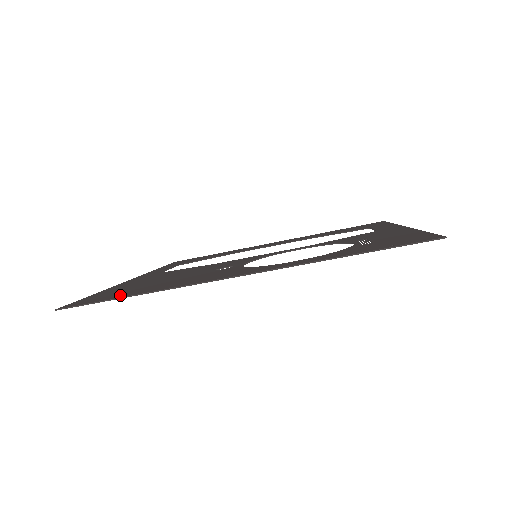
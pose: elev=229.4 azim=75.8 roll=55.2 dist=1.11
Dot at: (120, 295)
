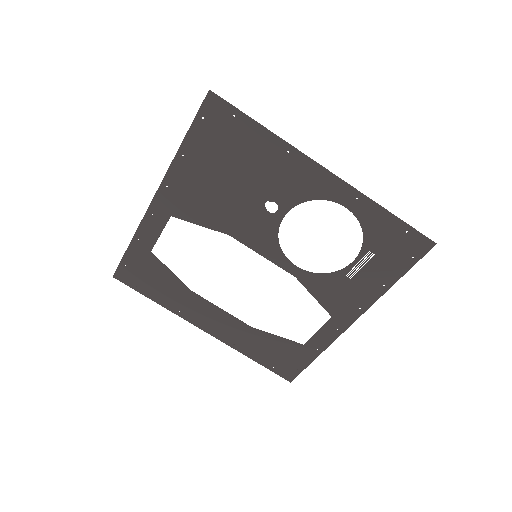
Dot at: (244, 127)
